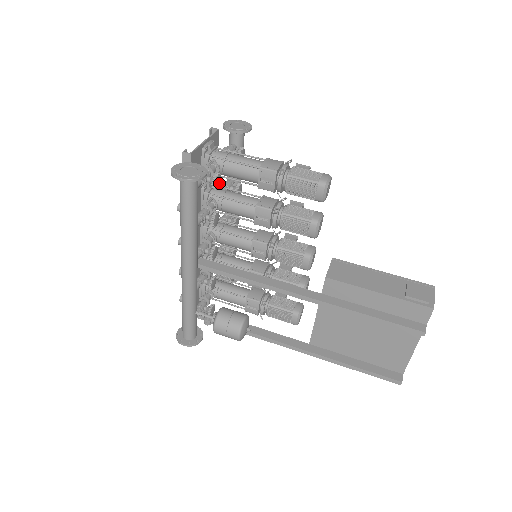
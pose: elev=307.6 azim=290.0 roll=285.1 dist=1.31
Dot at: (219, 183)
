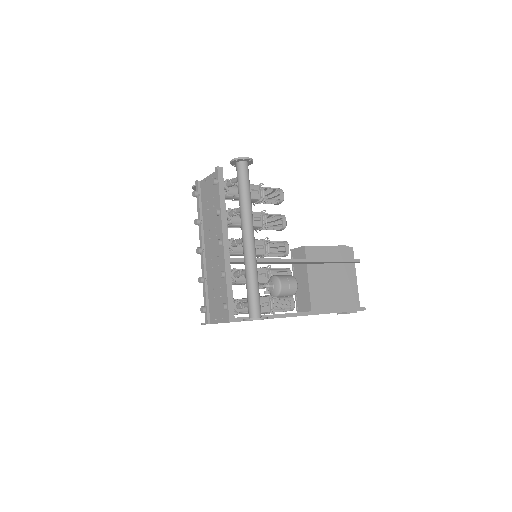
Dot at: occluded
